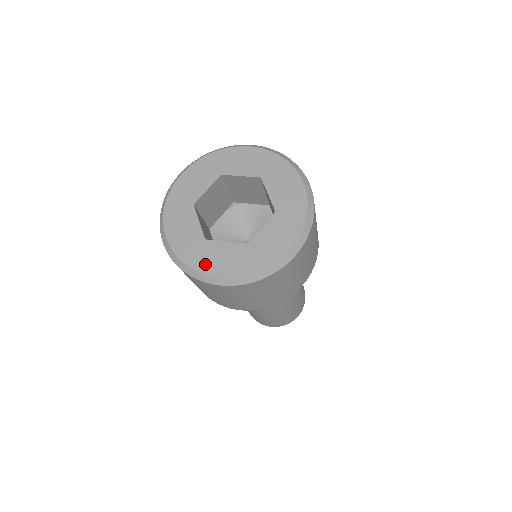
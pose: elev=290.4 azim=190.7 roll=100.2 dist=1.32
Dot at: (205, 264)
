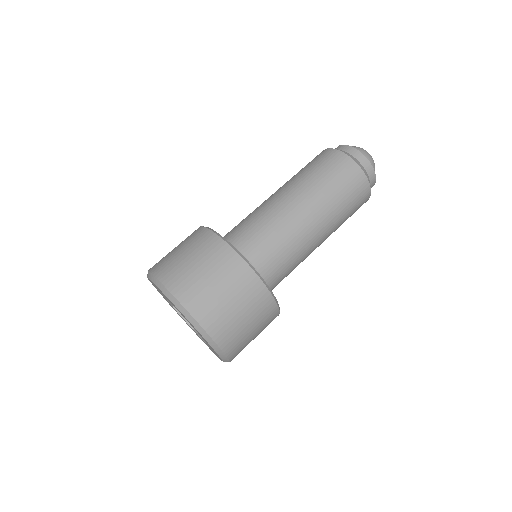
Dot at: occluded
